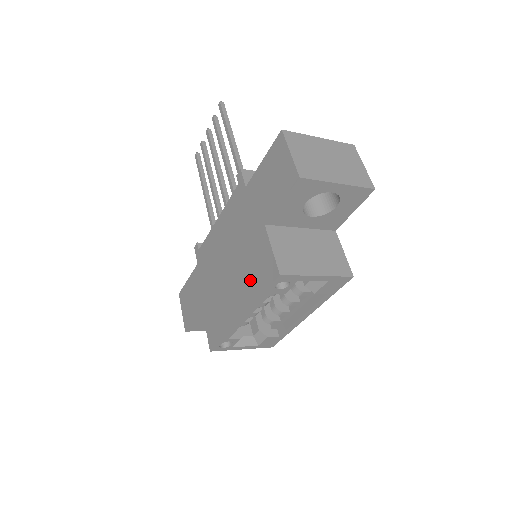
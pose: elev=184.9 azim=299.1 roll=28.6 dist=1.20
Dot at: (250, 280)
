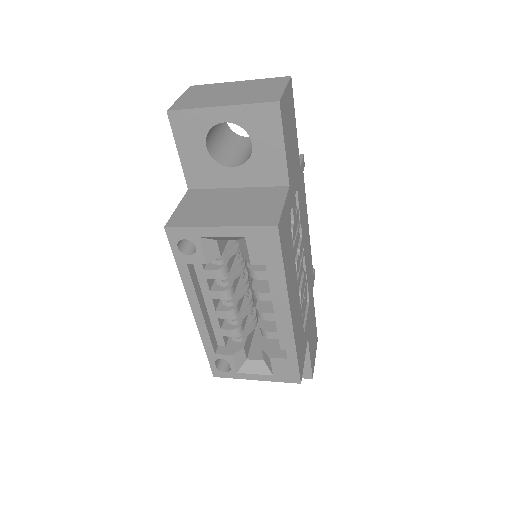
Dot at: occluded
